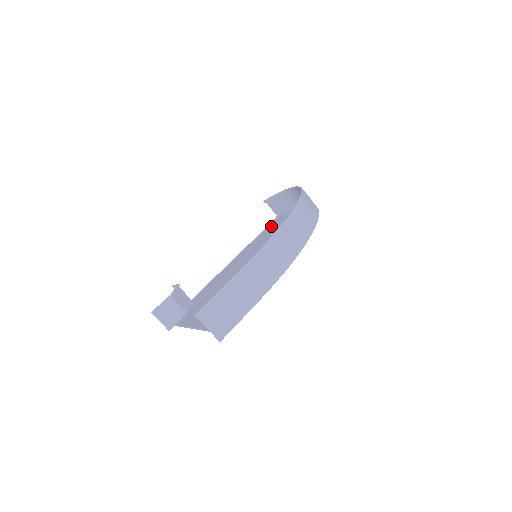
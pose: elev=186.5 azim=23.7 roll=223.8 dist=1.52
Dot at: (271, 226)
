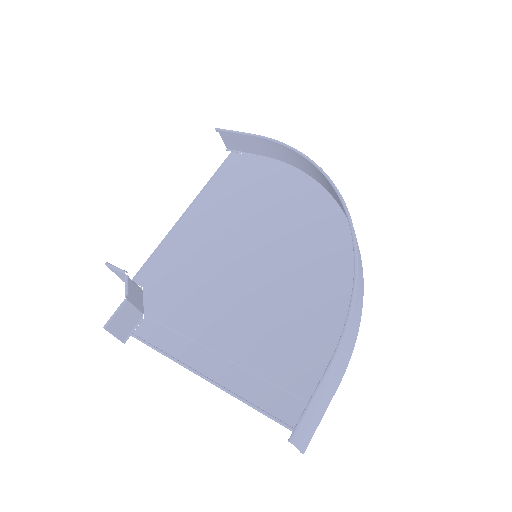
Dot at: (232, 175)
